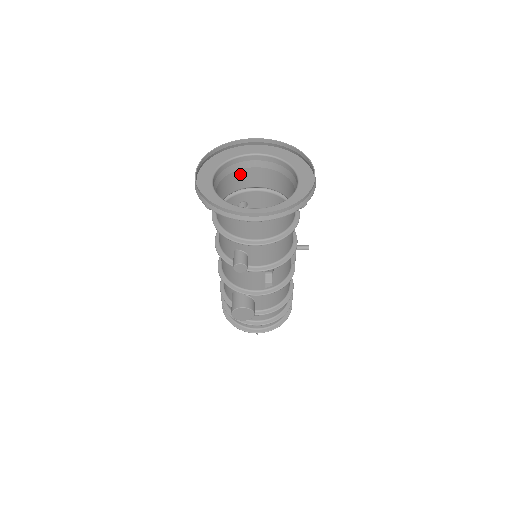
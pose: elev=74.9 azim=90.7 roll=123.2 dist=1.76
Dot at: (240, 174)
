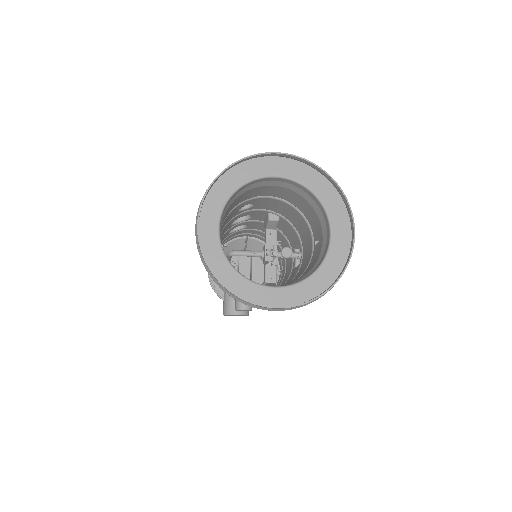
Dot at: (251, 191)
